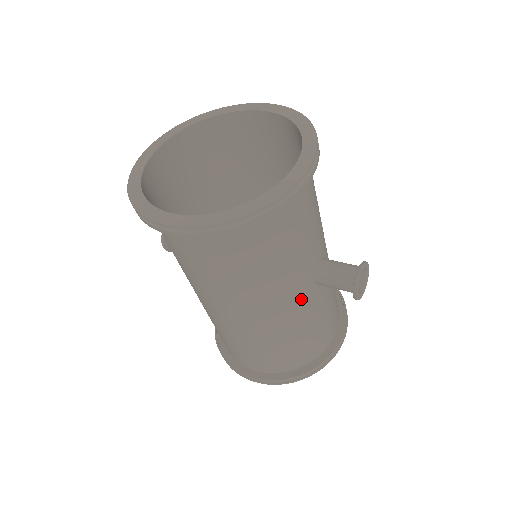
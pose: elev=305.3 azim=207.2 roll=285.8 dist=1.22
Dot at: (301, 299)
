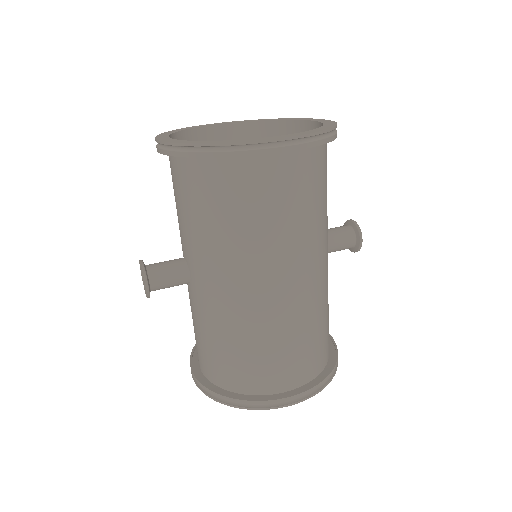
Dot at: occluded
